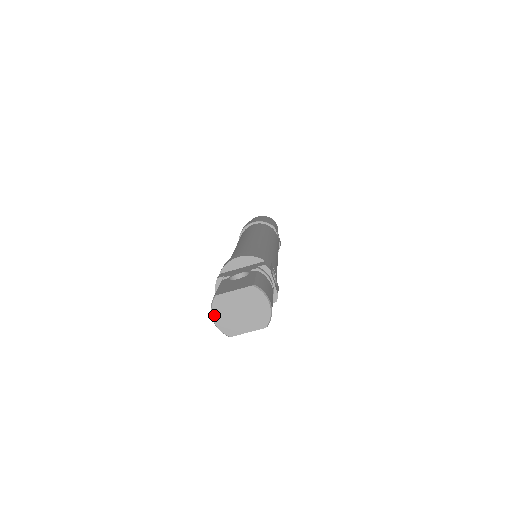
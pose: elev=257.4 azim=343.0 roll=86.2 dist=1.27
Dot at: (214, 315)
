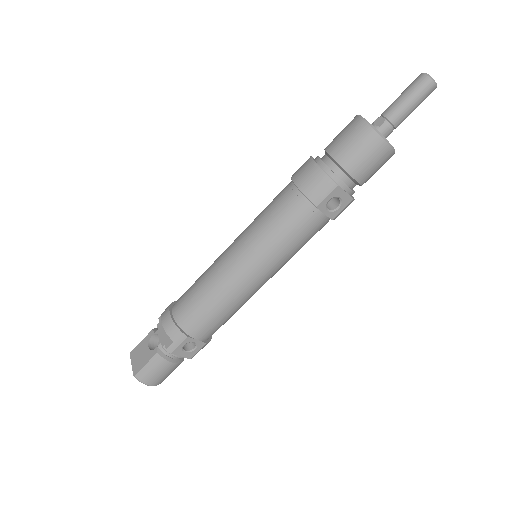
Dot at: occluded
